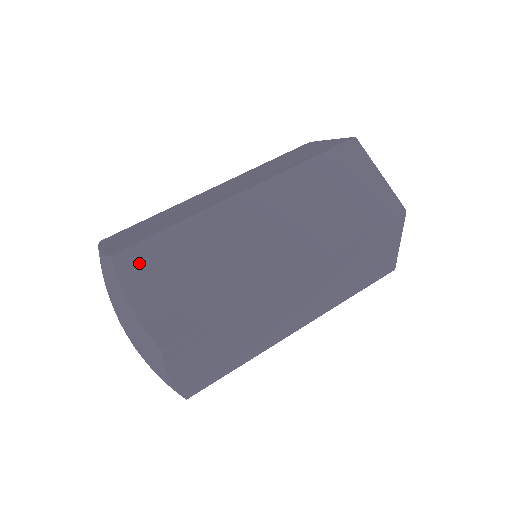
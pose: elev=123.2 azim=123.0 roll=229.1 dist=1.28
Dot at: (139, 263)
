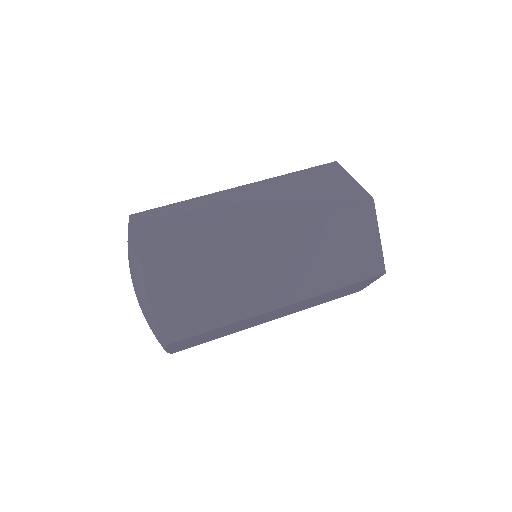
Dot at: (164, 275)
